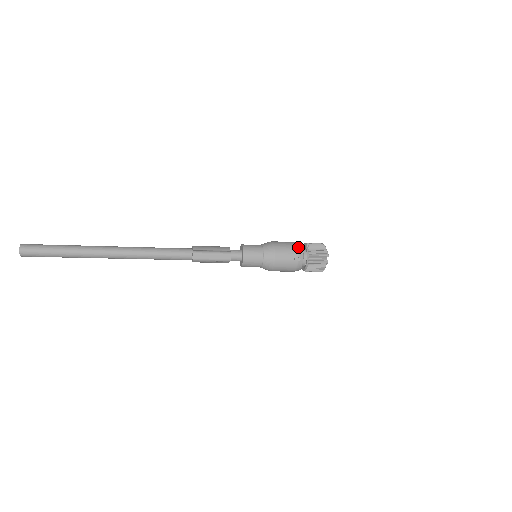
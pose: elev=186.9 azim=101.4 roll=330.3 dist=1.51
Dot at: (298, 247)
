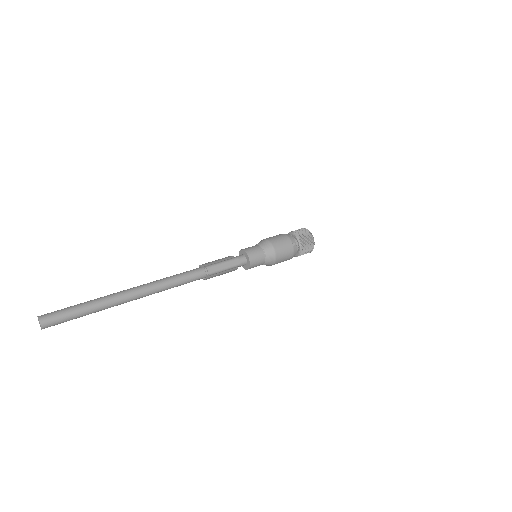
Dot at: (287, 235)
